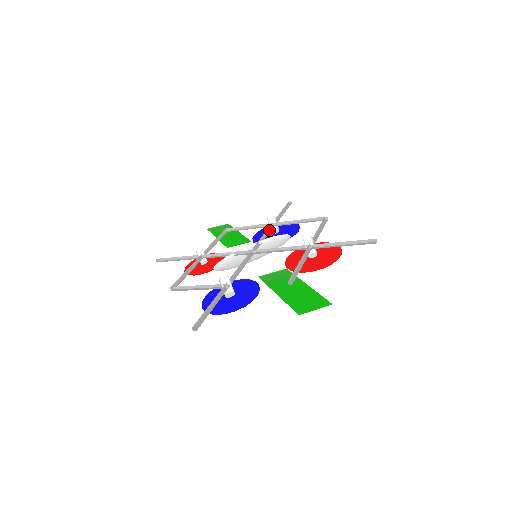
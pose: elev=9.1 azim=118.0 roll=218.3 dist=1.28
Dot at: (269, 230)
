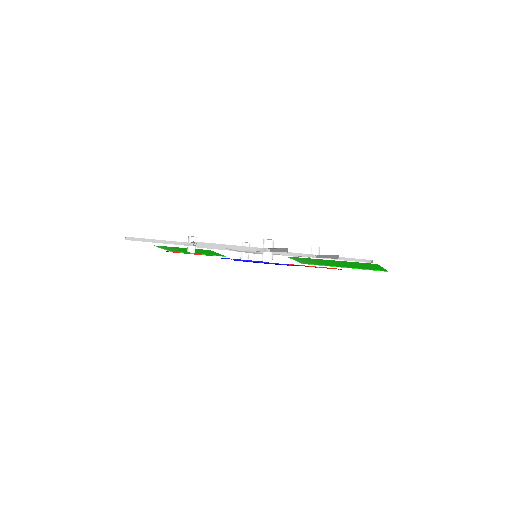
Dot at: occluded
